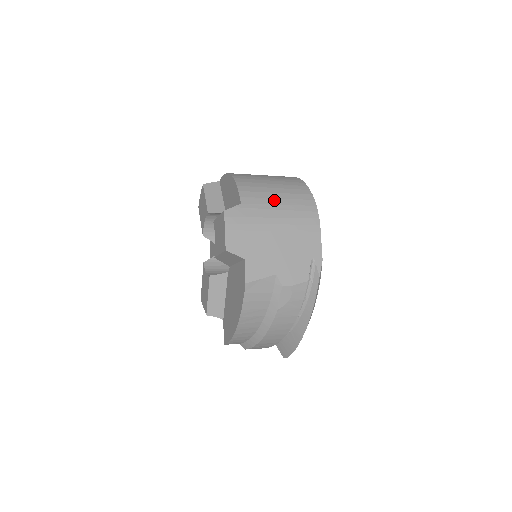
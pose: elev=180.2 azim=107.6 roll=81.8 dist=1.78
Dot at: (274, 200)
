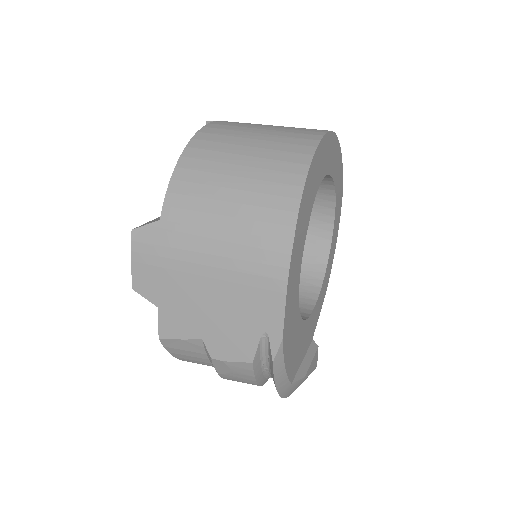
Dot at: (217, 218)
